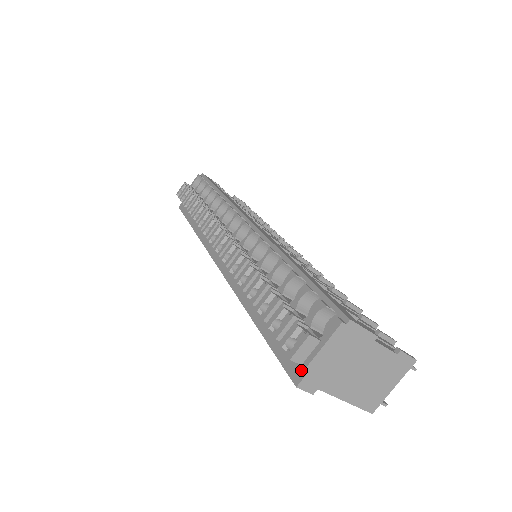
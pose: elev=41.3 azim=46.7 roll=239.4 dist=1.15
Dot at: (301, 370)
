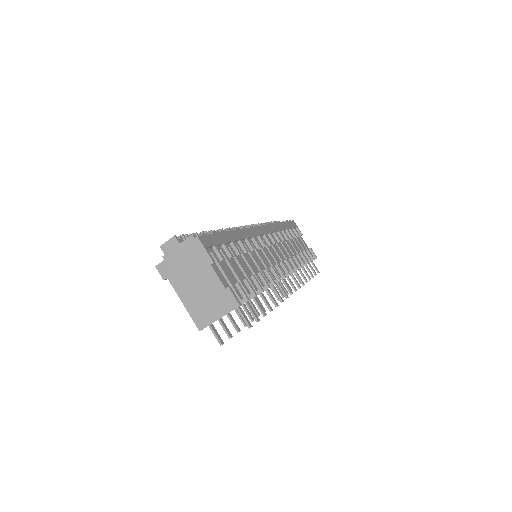
Dot at: (165, 260)
